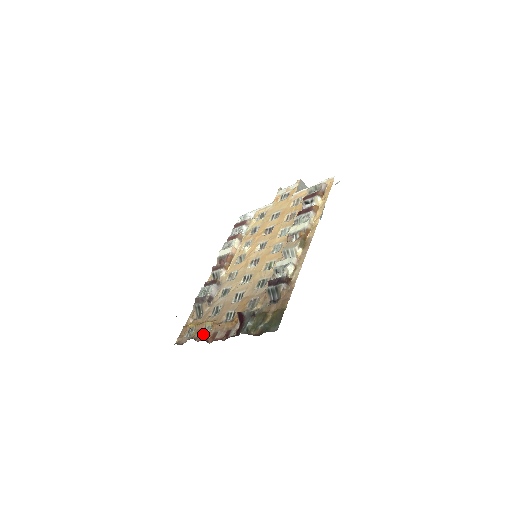
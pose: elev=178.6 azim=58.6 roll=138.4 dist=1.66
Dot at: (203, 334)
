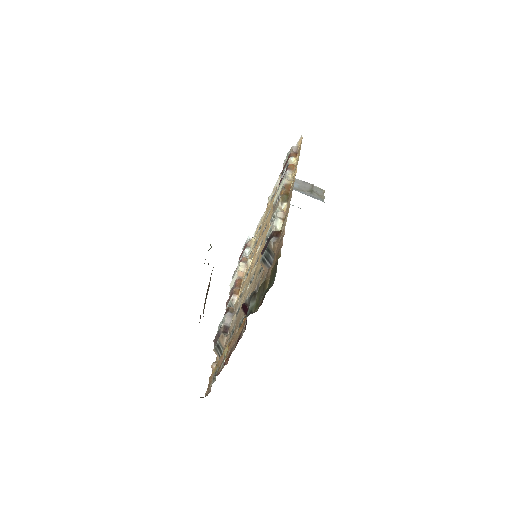
Dot at: (222, 364)
